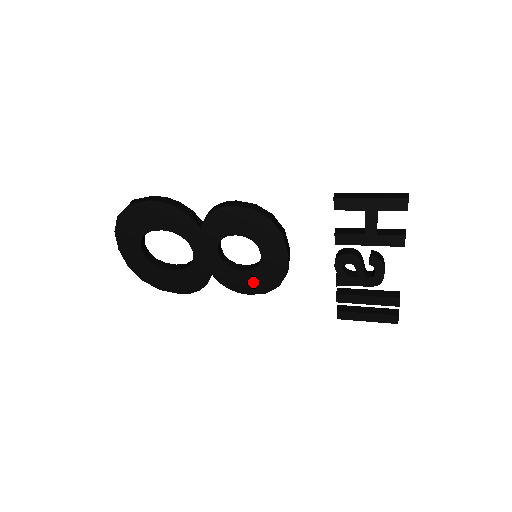
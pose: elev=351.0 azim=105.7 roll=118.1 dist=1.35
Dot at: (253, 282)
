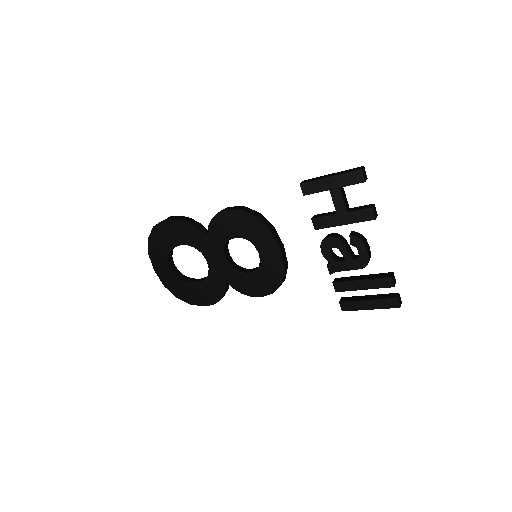
Dot at: (260, 283)
